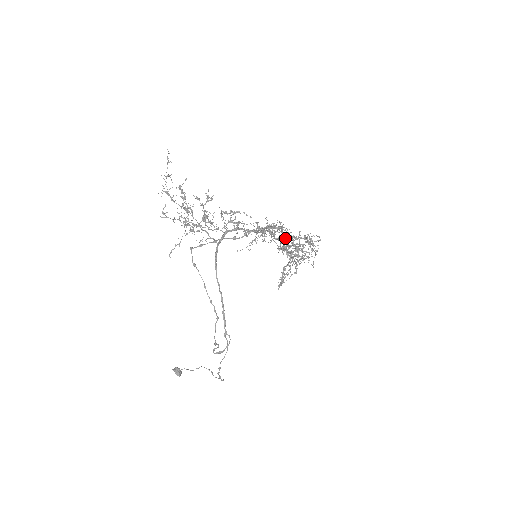
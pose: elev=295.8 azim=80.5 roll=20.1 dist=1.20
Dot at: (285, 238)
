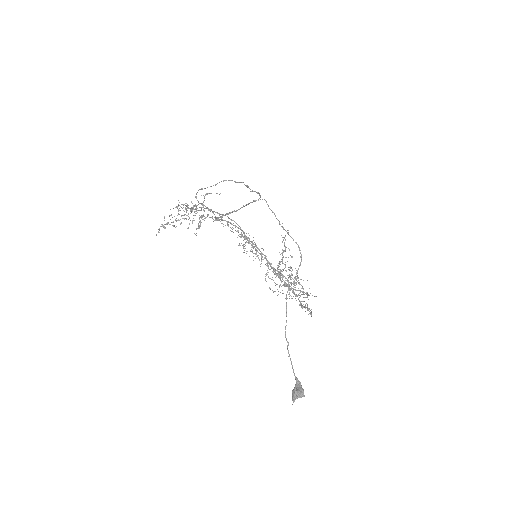
Dot at: (271, 266)
